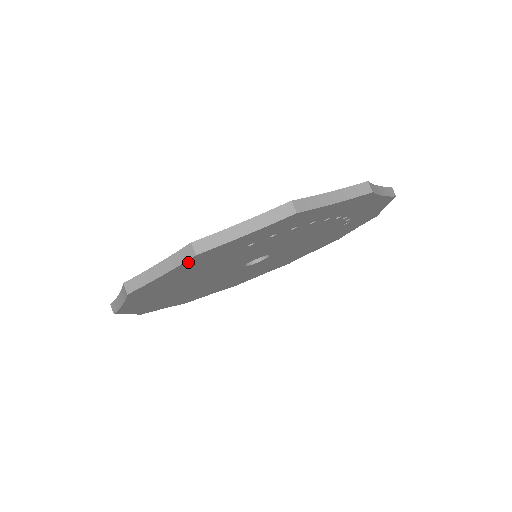
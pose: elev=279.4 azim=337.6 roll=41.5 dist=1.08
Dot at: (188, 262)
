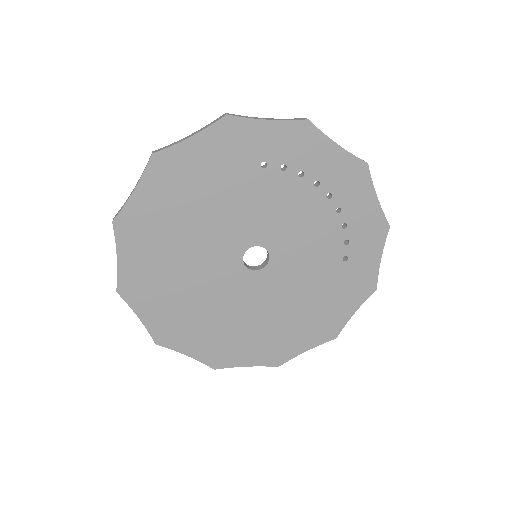
Dot at: (216, 129)
